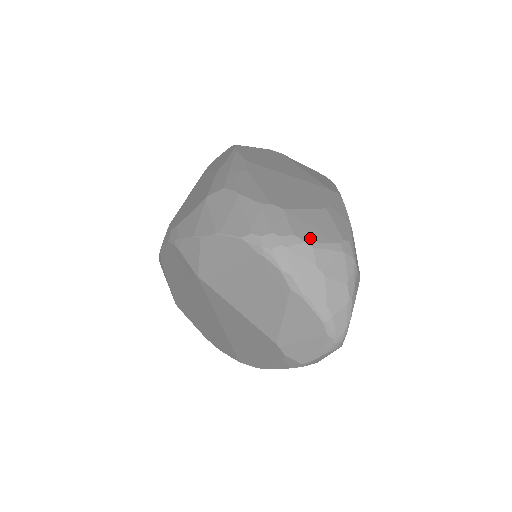
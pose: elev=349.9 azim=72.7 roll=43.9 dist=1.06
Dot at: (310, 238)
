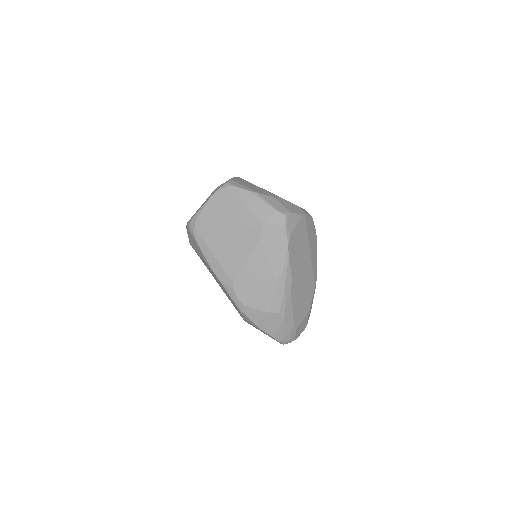
Dot at: (298, 336)
